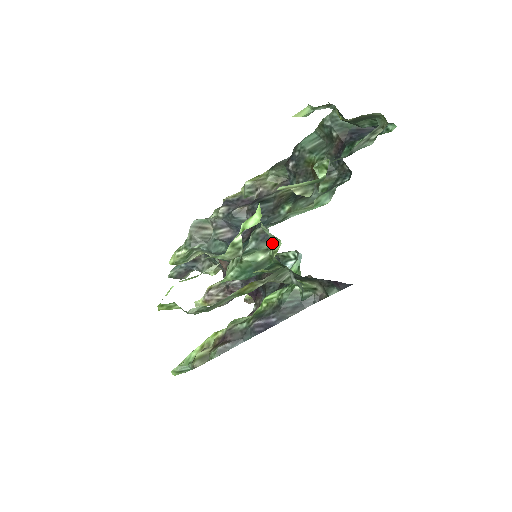
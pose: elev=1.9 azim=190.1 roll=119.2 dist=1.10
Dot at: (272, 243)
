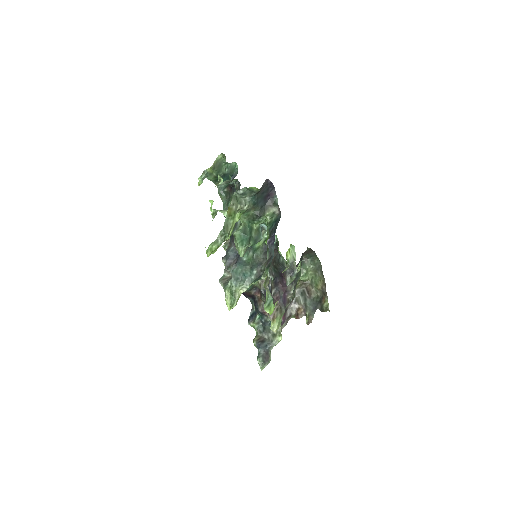
Dot at: (239, 221)
